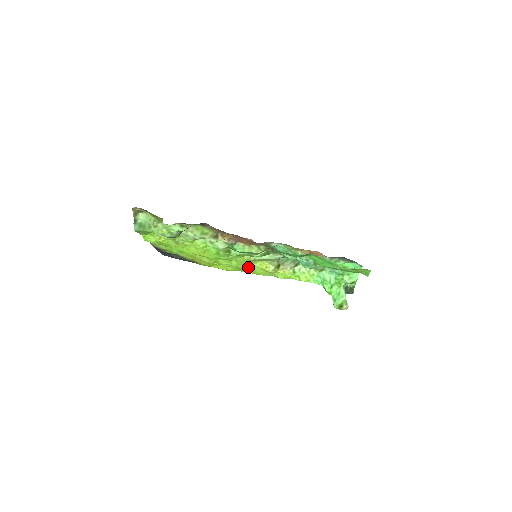
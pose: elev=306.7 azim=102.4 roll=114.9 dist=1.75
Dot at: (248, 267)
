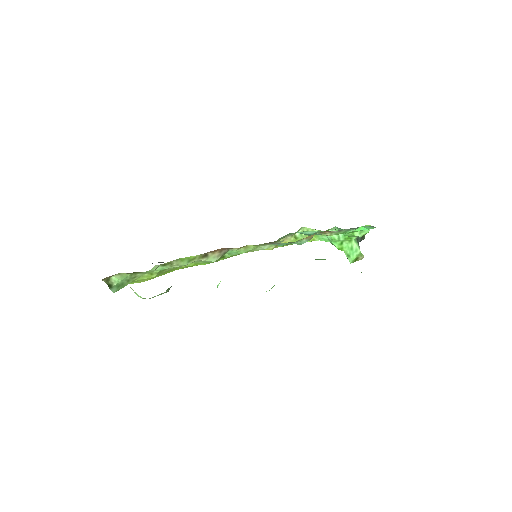
Dot at: occluded
